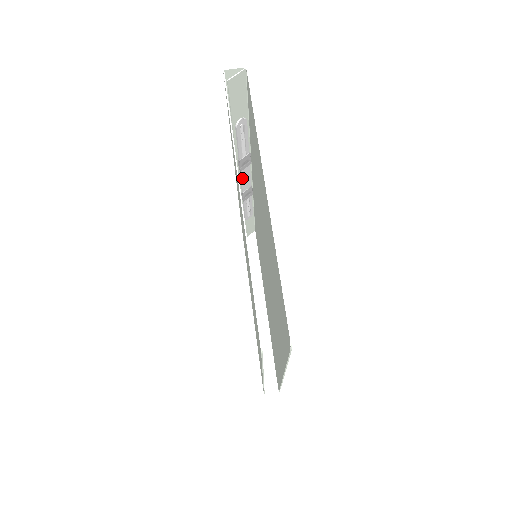
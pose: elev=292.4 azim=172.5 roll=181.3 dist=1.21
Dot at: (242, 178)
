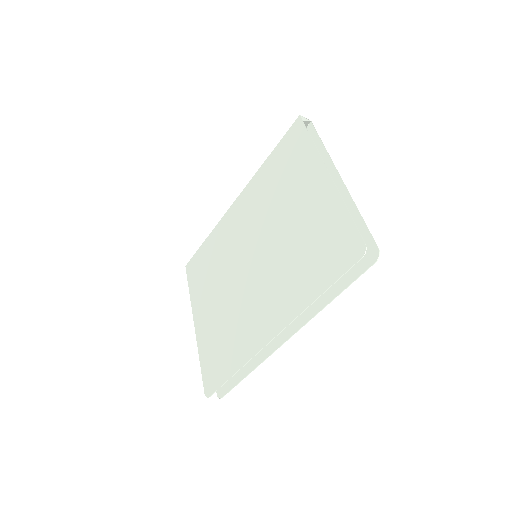
Dot at: occluded
